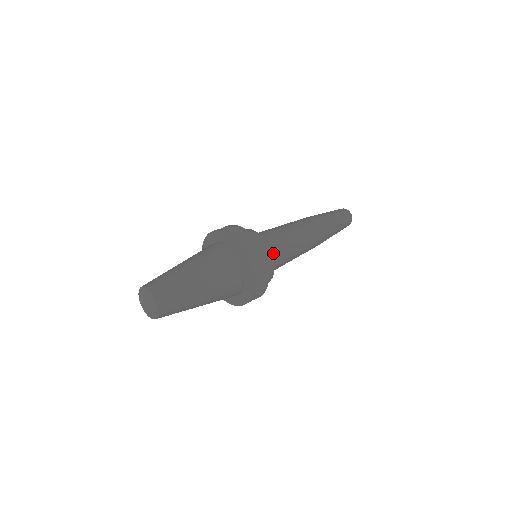
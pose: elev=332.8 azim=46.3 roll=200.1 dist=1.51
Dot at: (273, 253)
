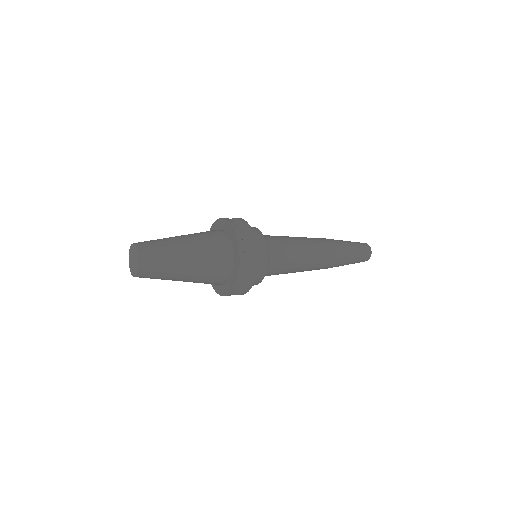
Dot at: (268, 243)
